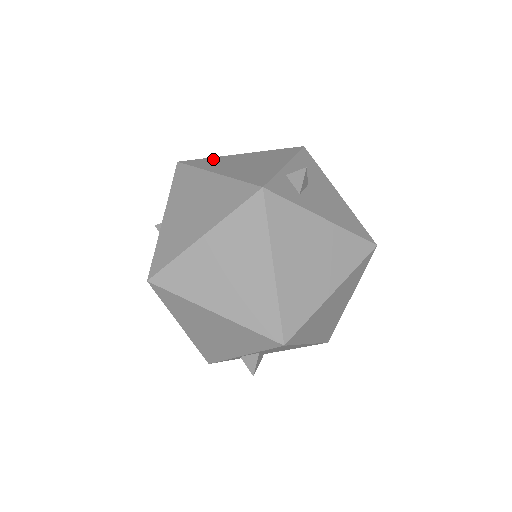
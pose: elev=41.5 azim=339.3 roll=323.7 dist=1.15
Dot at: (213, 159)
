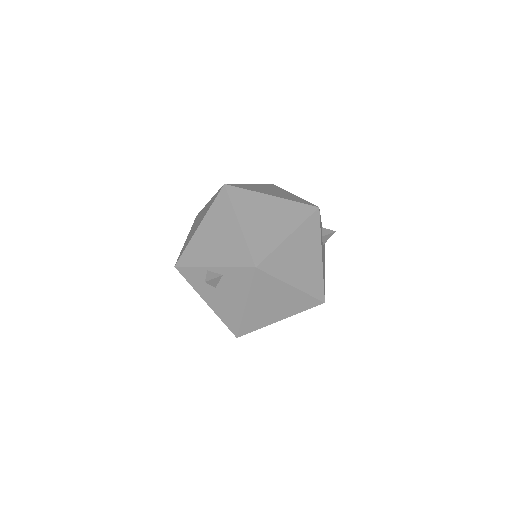
Dot at: occluded
